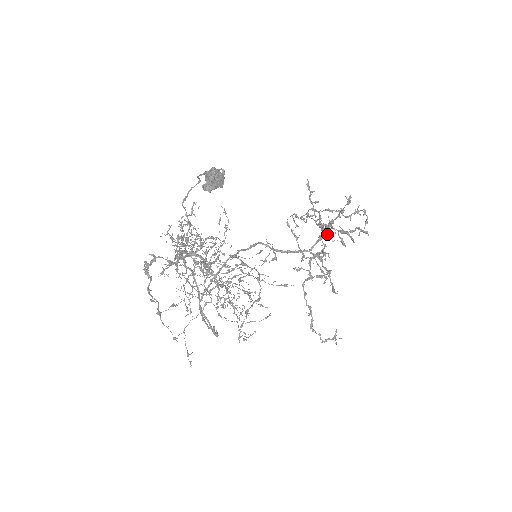
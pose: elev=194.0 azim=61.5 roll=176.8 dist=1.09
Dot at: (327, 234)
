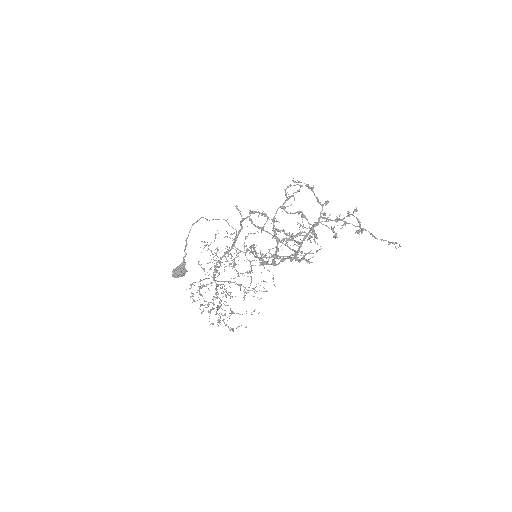
Dot at: (277, 258)
